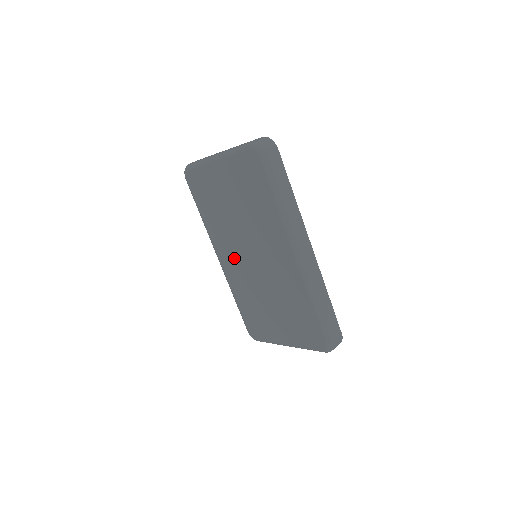
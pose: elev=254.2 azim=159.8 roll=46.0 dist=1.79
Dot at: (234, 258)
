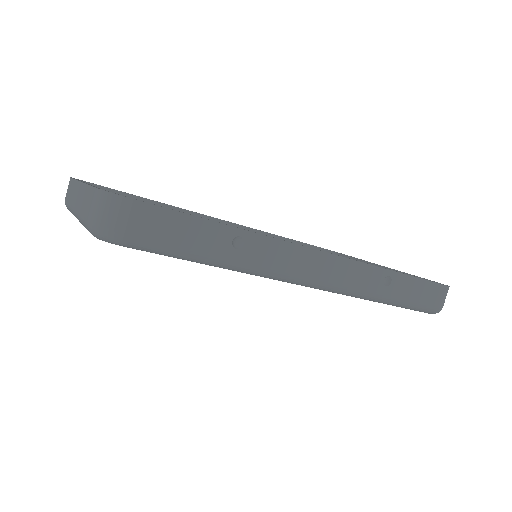
Dot at: occluded
